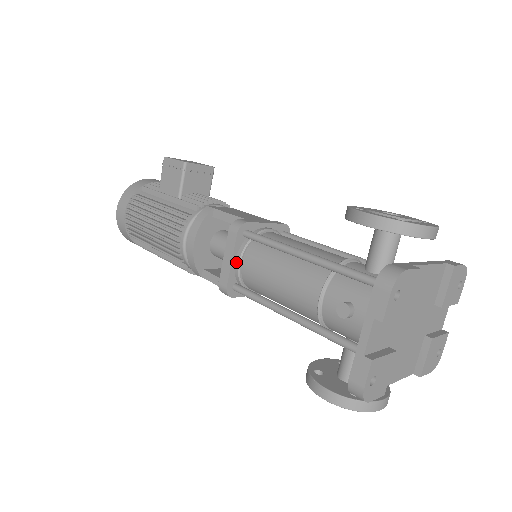
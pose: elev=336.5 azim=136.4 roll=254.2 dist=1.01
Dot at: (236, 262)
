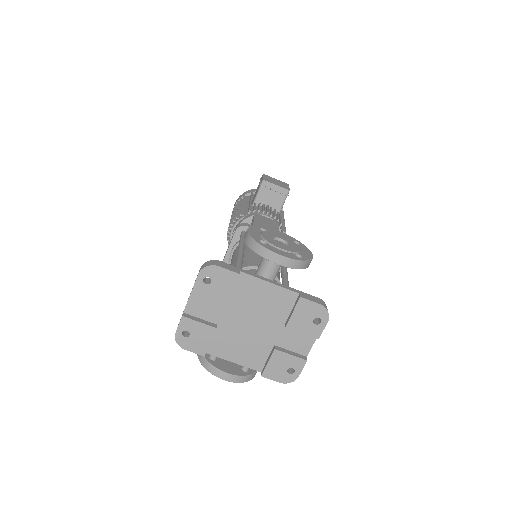
Dot at: (231, 251)
